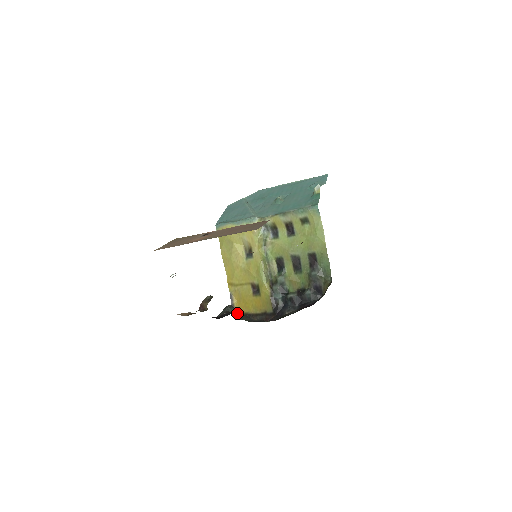
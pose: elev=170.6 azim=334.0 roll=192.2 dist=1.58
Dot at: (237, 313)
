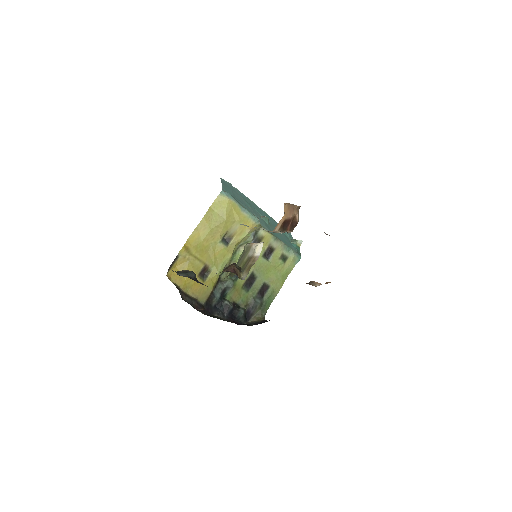
Dot at: (168, 278)
